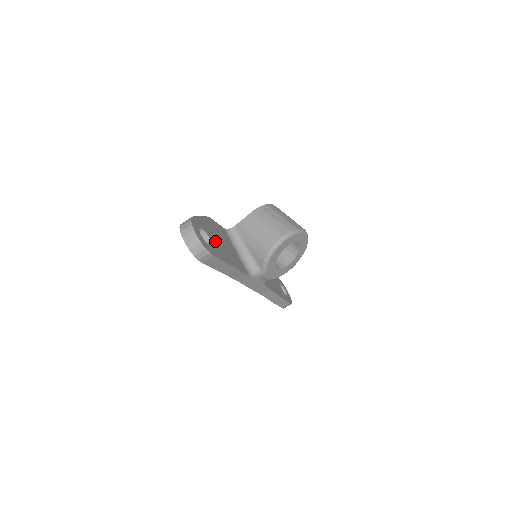
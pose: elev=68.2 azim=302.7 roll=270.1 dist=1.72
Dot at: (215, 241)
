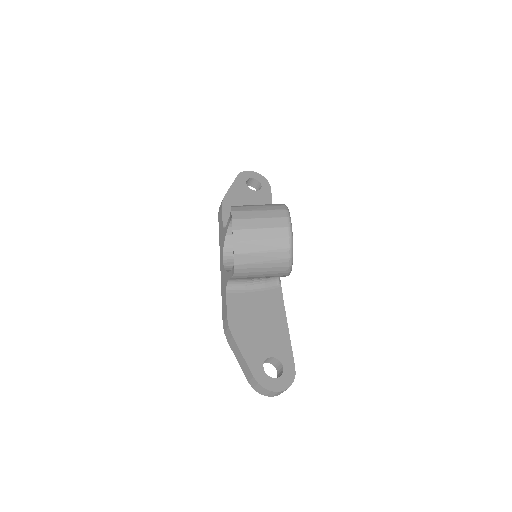
Dot at: (267, 343)
